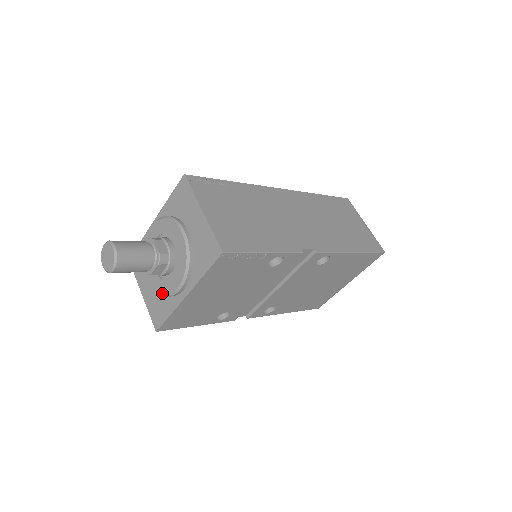
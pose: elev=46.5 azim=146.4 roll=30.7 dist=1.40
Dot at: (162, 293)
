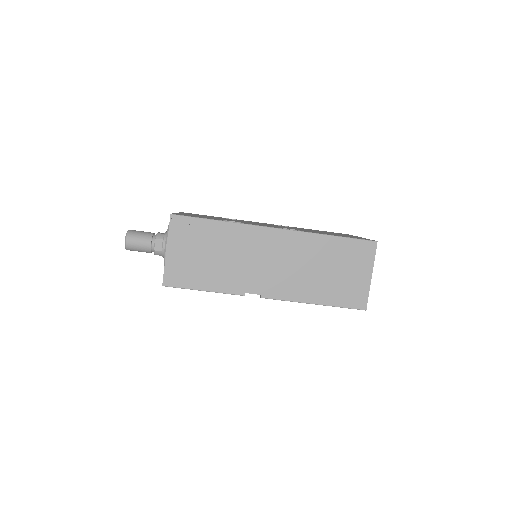
Dot at: occluded
